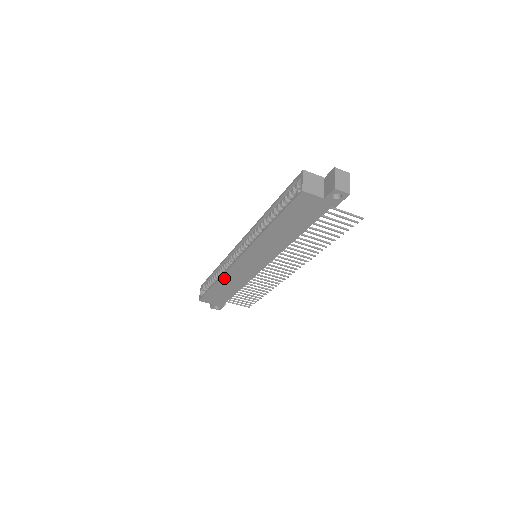
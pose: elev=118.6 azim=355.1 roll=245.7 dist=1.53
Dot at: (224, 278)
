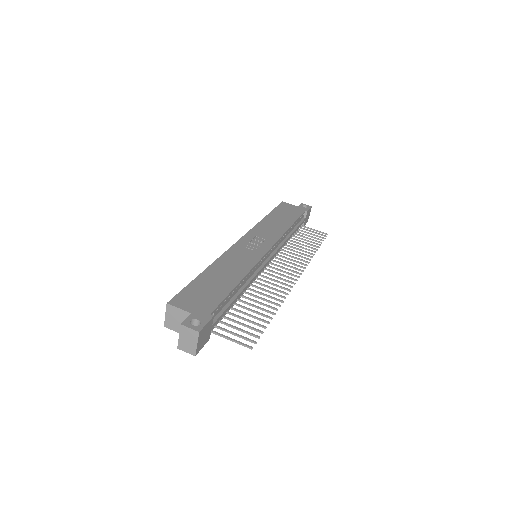
Dot at: occluded
